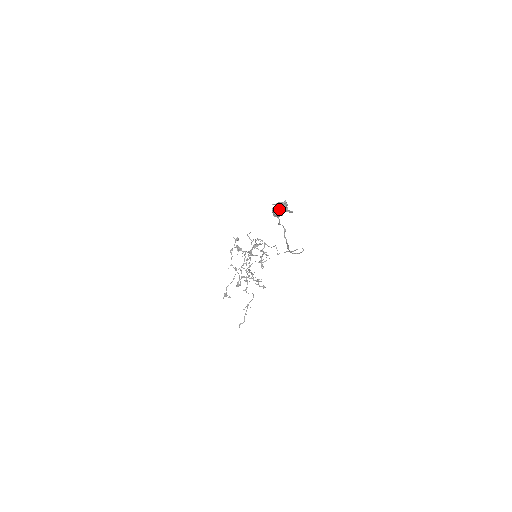
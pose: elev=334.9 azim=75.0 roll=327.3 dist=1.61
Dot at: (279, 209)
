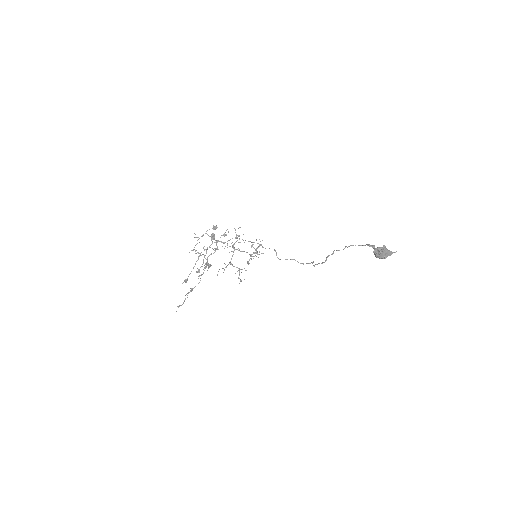
Dot at: (385, 254)
